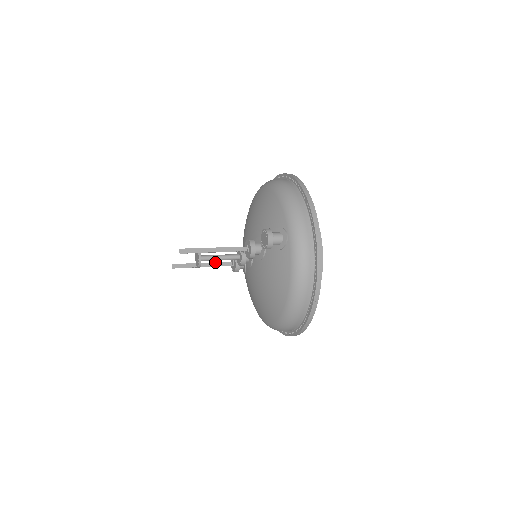
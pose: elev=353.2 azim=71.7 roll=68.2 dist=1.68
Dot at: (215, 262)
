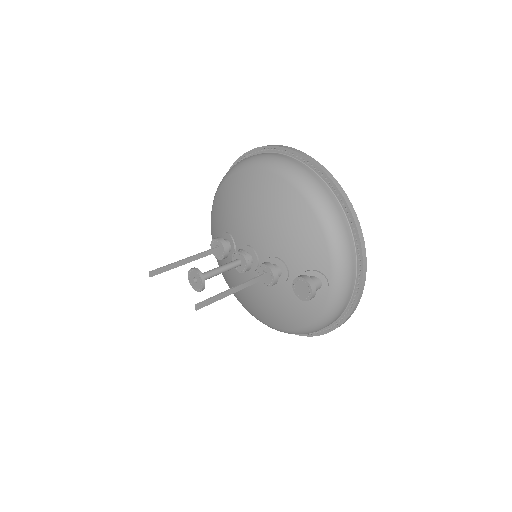
Dot at: (199, 254)
